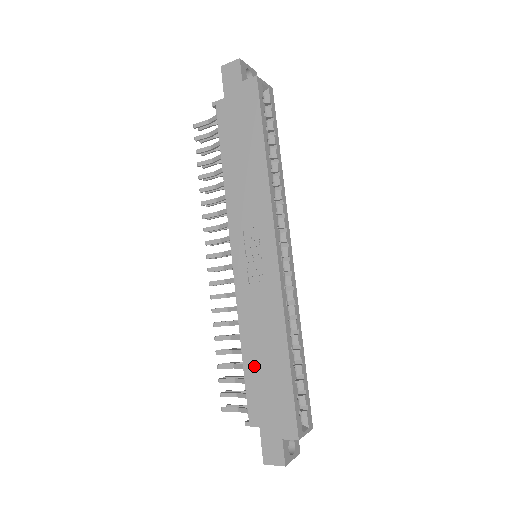
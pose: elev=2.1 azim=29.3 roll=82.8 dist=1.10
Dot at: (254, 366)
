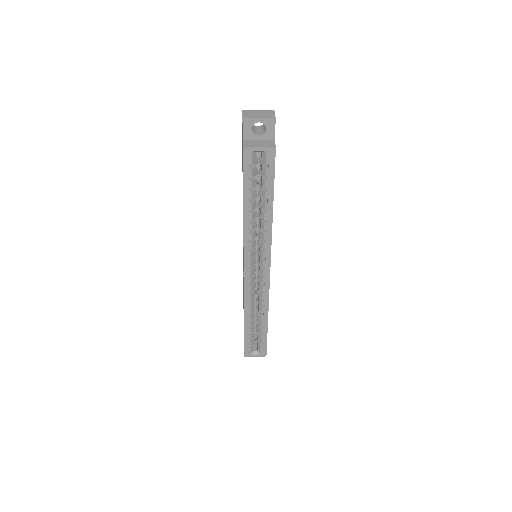
Dot at: occluded
